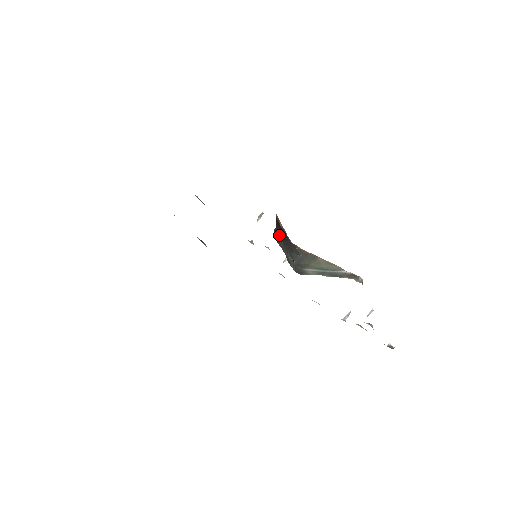
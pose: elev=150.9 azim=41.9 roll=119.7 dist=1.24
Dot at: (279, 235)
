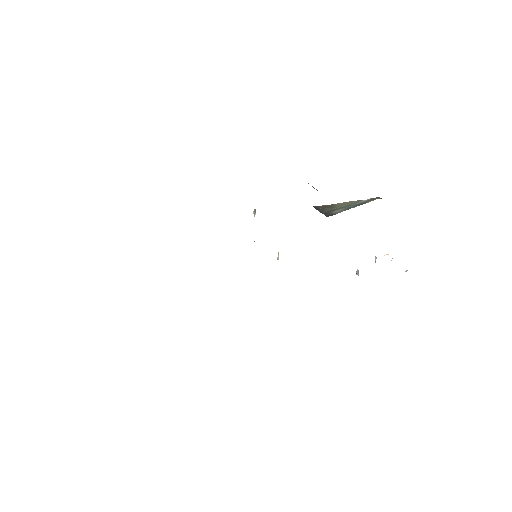
Dot at: occluded
